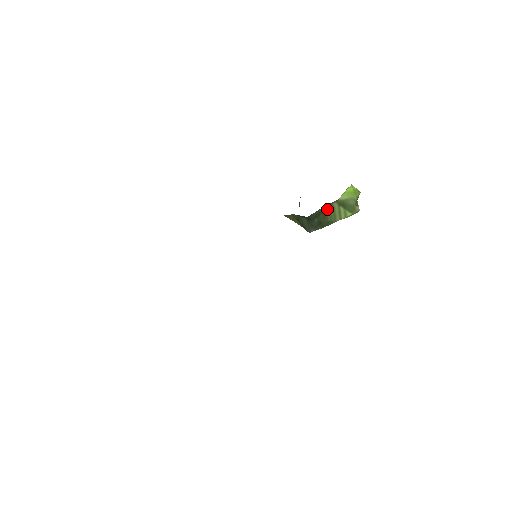
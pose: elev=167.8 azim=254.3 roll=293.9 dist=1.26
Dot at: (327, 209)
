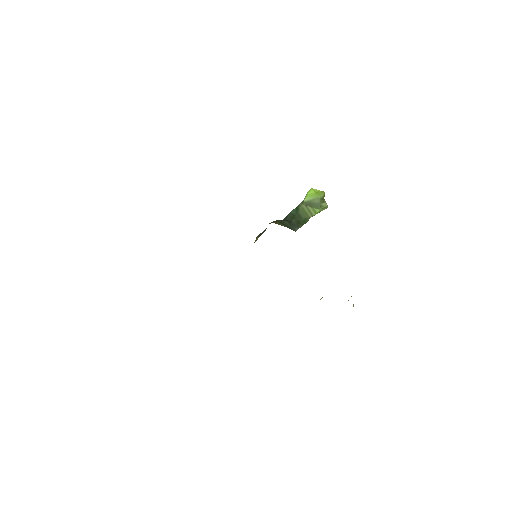
Dot at: (298, 210)
